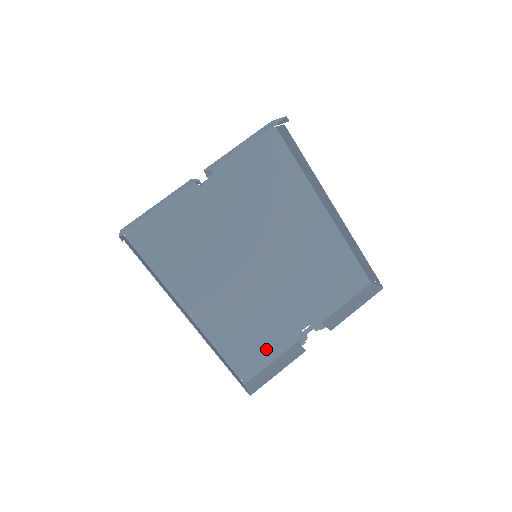
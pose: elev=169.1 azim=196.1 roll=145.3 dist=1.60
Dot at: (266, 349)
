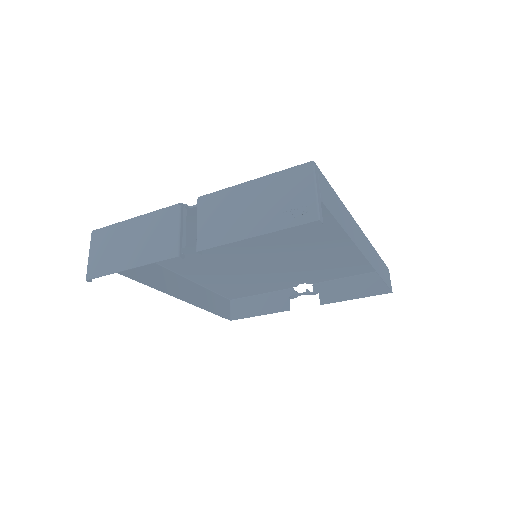
Dot at: (256, 289)
